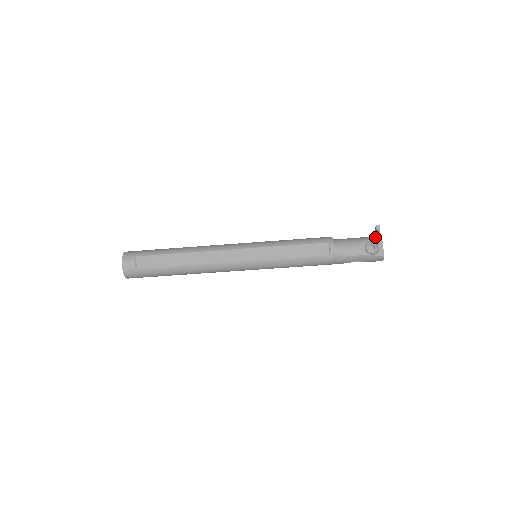
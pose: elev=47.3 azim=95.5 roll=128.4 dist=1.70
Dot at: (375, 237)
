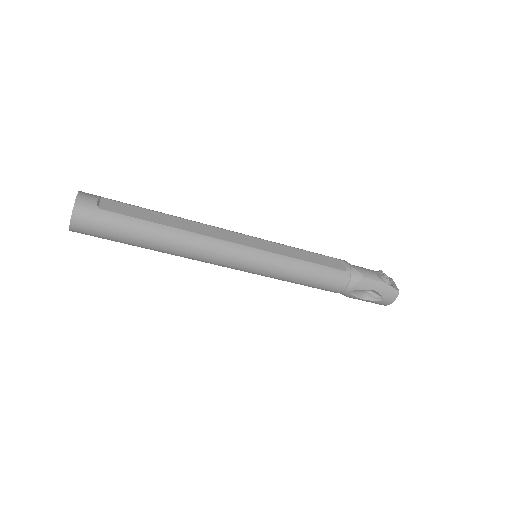
Dot at: occluded
